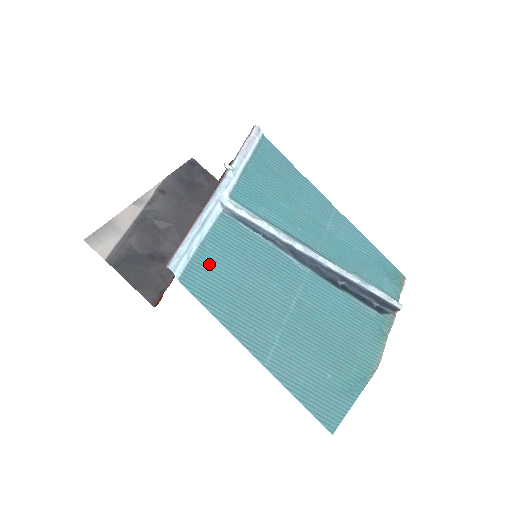
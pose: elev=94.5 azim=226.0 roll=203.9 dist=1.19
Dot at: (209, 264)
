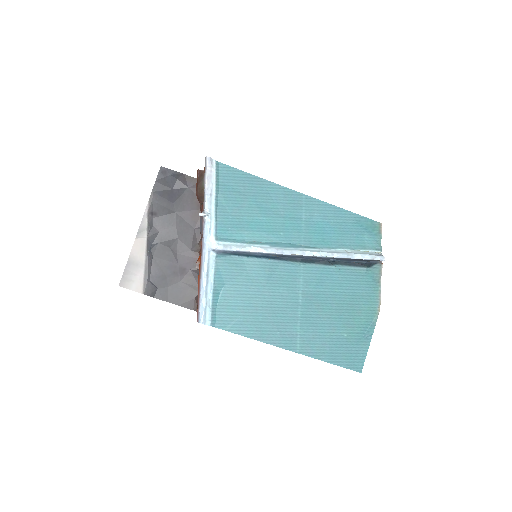
Dot at: (226, 302)
